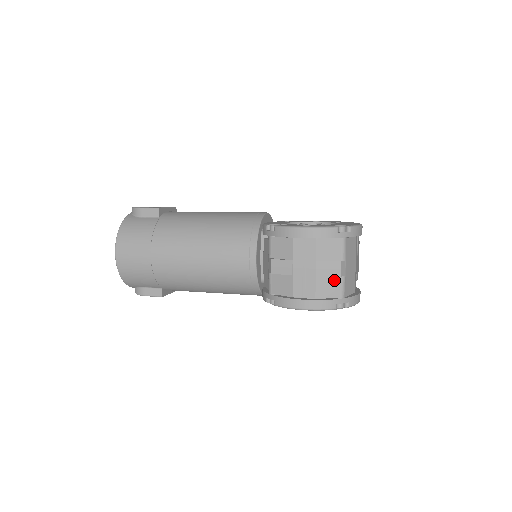
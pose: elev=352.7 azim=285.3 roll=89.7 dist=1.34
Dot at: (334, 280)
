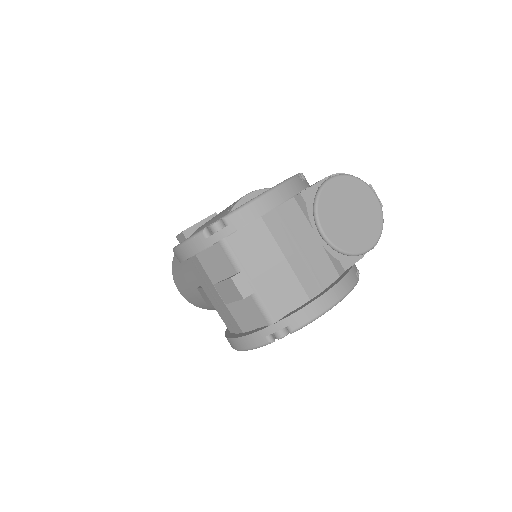
Dot at: (246, 303)
